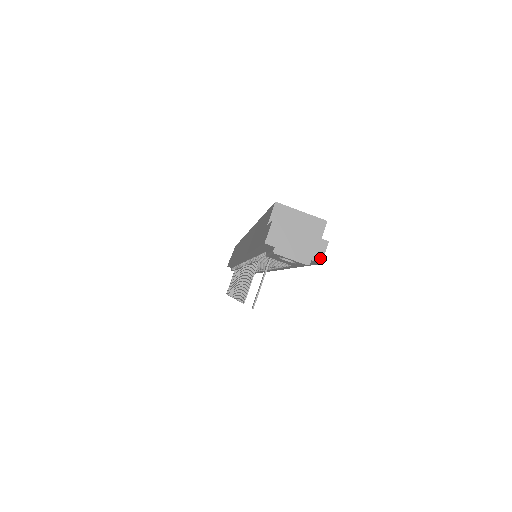
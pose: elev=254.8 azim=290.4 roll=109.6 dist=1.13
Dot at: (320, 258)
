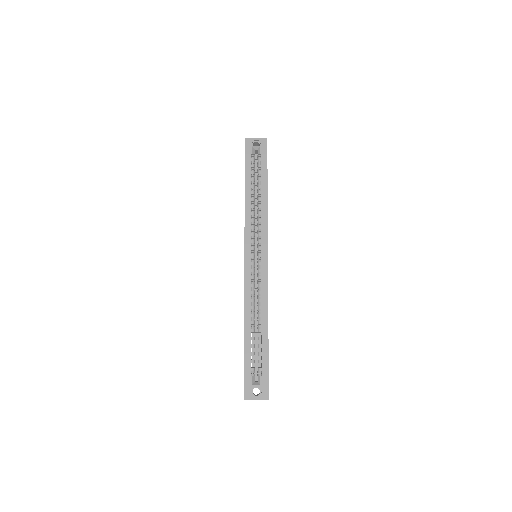
Dot at: occluded
